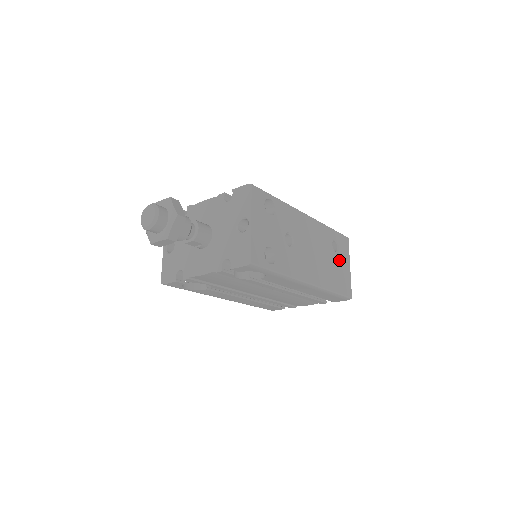
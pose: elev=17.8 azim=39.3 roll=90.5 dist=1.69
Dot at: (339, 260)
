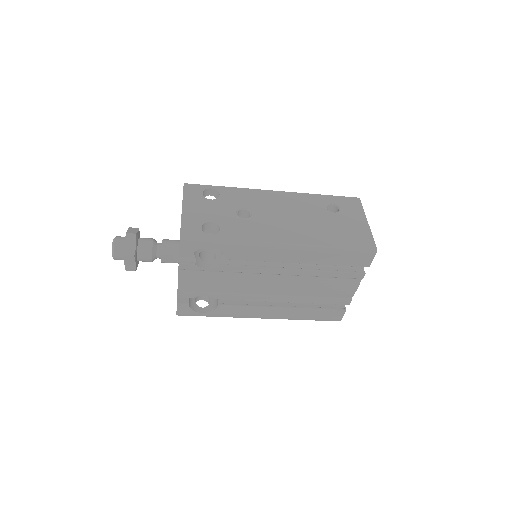
Dot at: (342, 218)
